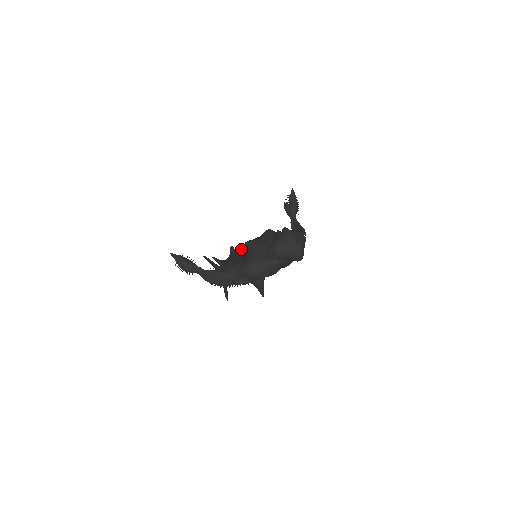
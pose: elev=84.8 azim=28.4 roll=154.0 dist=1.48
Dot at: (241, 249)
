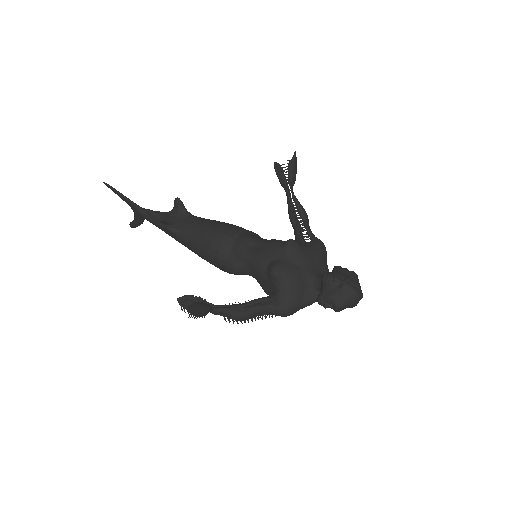
Dot at: (231, 242)
